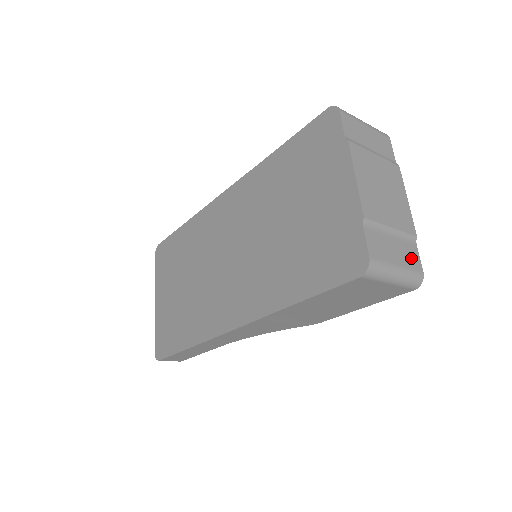
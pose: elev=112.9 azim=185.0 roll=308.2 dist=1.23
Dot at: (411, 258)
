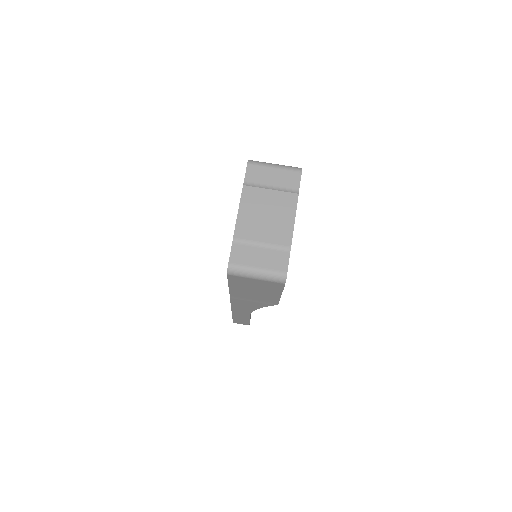
Dot at: (277, 262)
